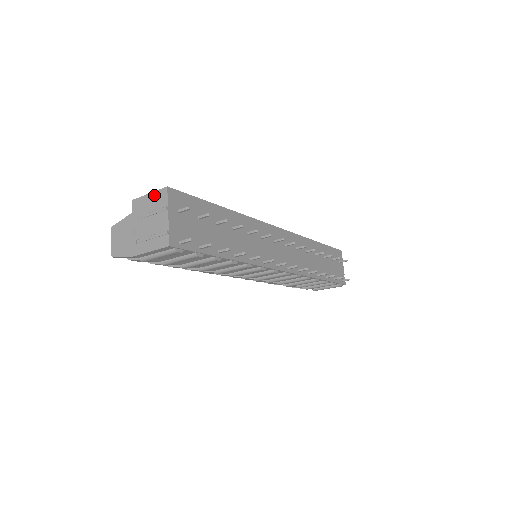
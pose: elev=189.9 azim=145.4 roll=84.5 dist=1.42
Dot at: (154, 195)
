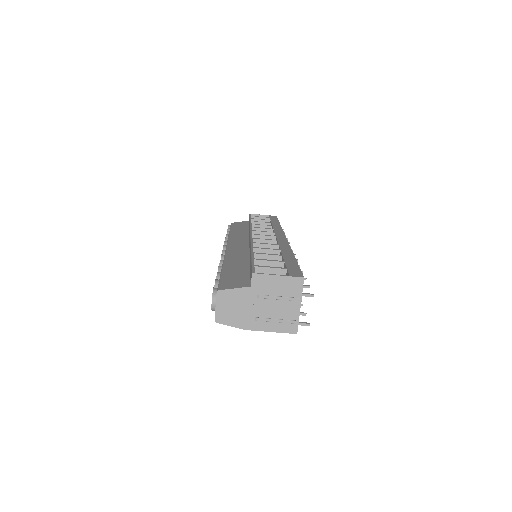
Dot at: (285, 280)
